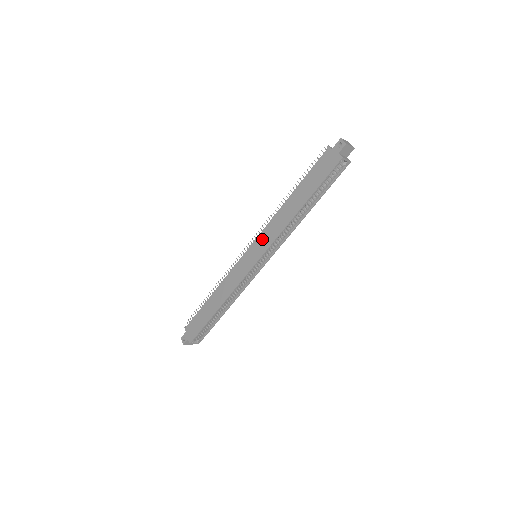
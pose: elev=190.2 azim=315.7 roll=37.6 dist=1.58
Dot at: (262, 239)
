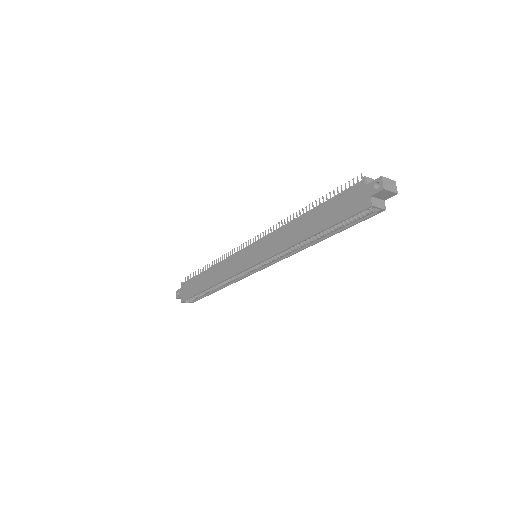
Dot at: (264, 244)
